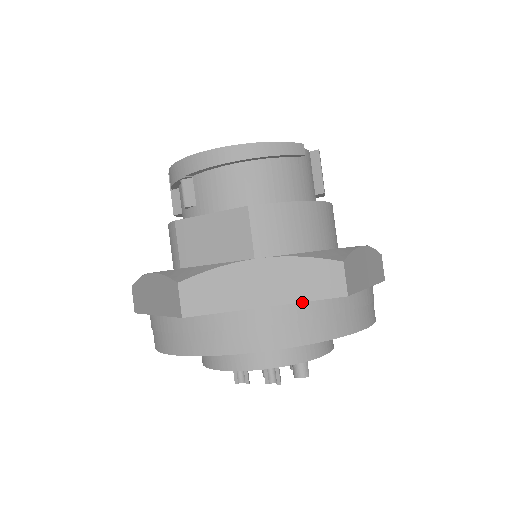
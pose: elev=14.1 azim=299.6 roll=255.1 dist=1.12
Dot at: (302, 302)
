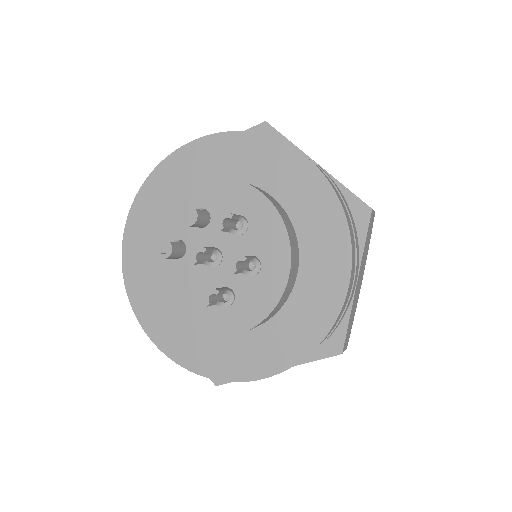
Dot at: occluded
